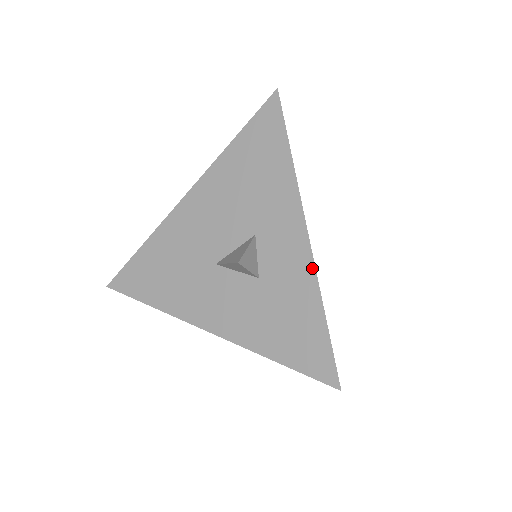
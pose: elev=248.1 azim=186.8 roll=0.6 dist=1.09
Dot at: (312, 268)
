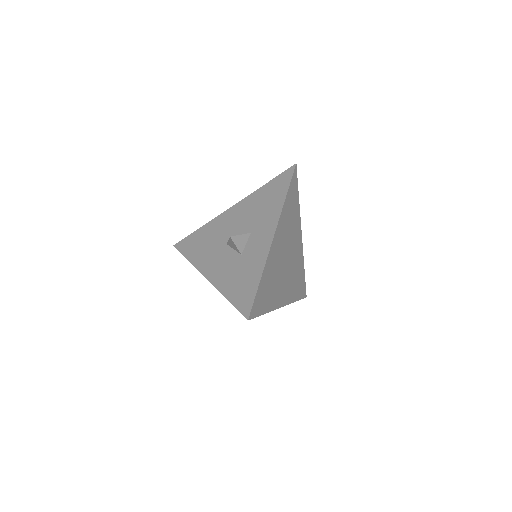
Dot at: (267, 254)
